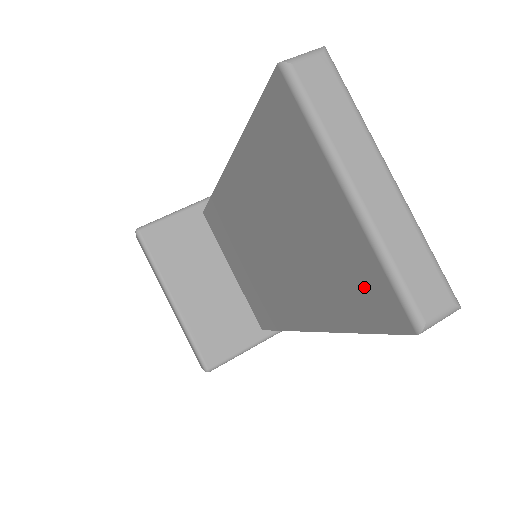
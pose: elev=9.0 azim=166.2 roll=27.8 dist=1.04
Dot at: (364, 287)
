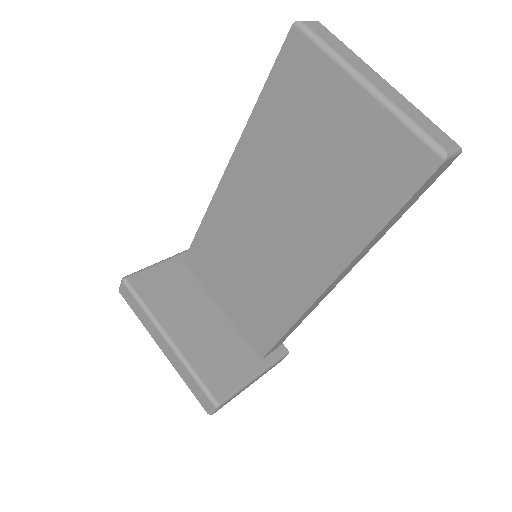
Dot at: (388, 162)
